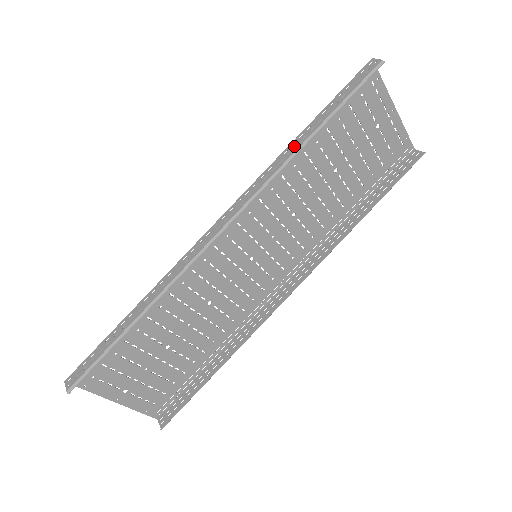
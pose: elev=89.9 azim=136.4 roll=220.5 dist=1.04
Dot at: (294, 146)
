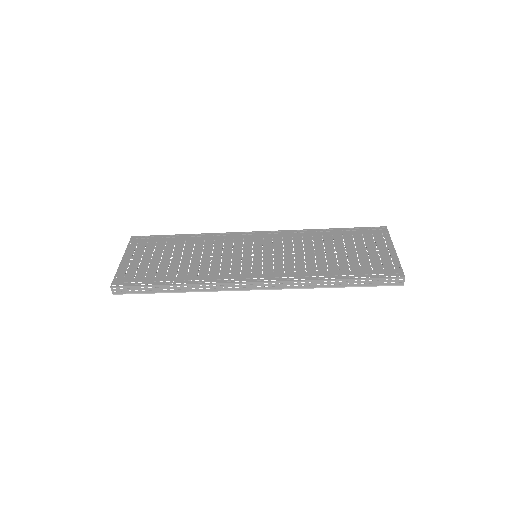
Dot at: occluded
